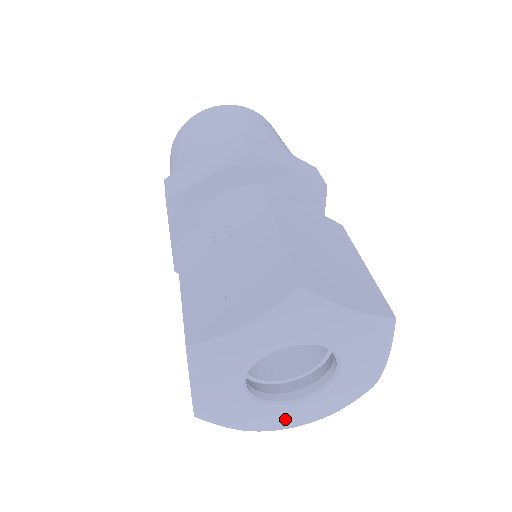
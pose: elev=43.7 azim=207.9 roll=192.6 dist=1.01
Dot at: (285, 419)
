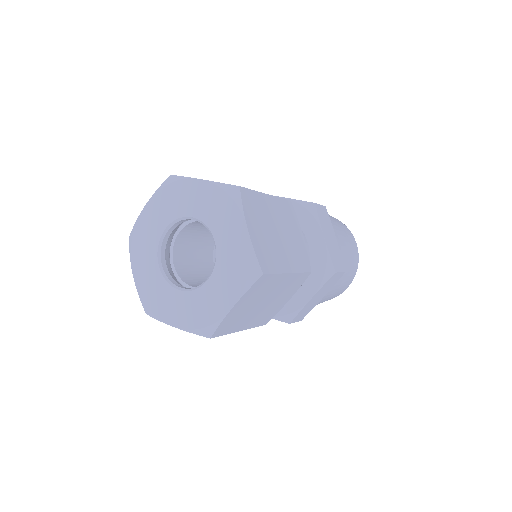
Dot at: (154, 295)
